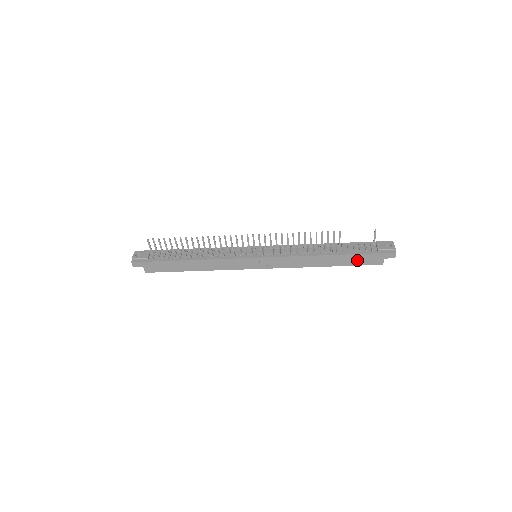
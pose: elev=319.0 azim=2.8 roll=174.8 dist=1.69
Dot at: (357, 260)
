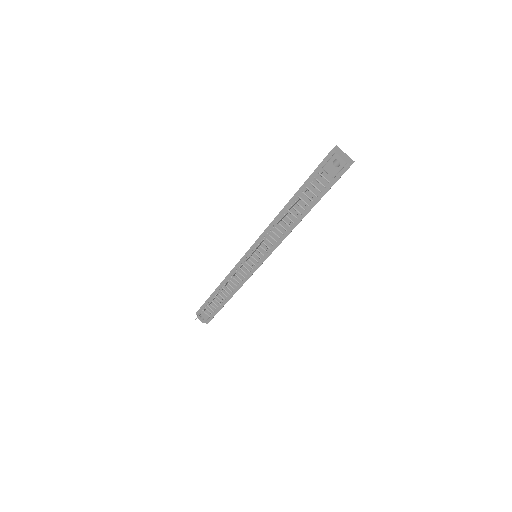
Dot at: occluded
